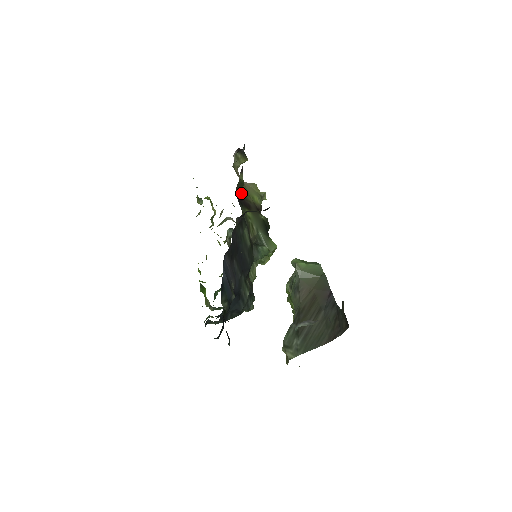
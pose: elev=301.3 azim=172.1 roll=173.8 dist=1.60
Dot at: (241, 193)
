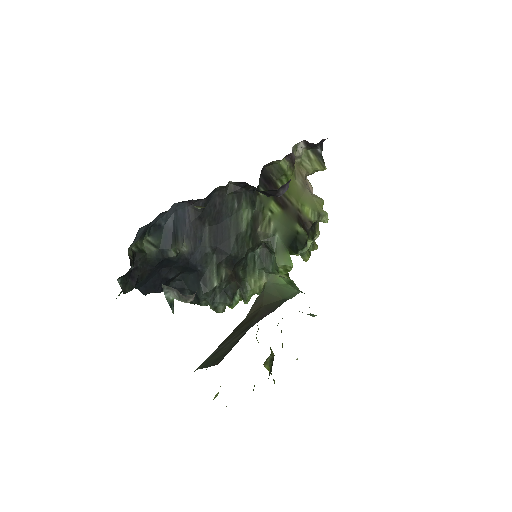
Dot at: (276, 180)
